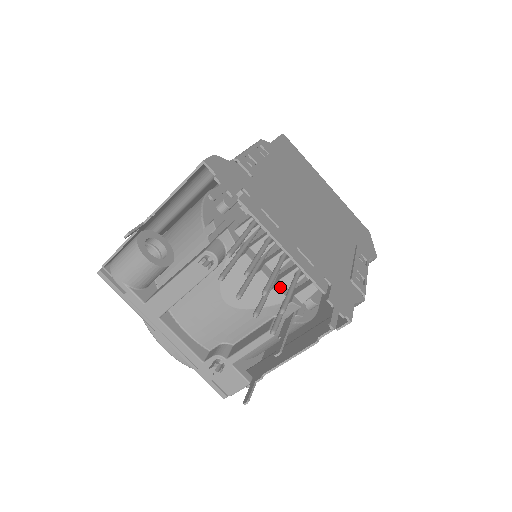
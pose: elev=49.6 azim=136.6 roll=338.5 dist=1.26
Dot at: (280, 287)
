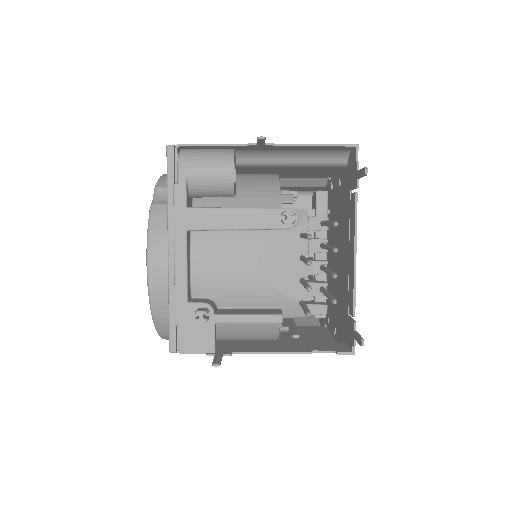
Dot at: occluded
